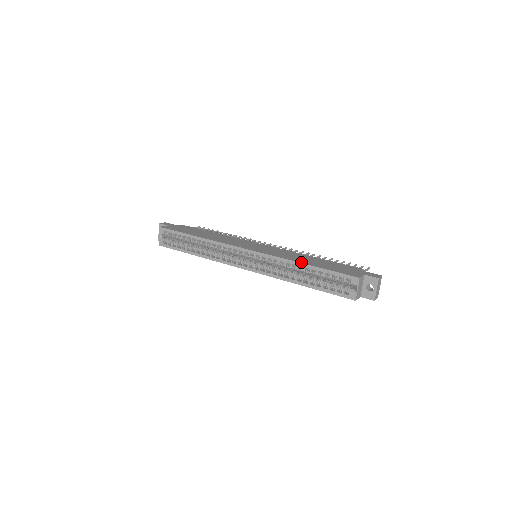
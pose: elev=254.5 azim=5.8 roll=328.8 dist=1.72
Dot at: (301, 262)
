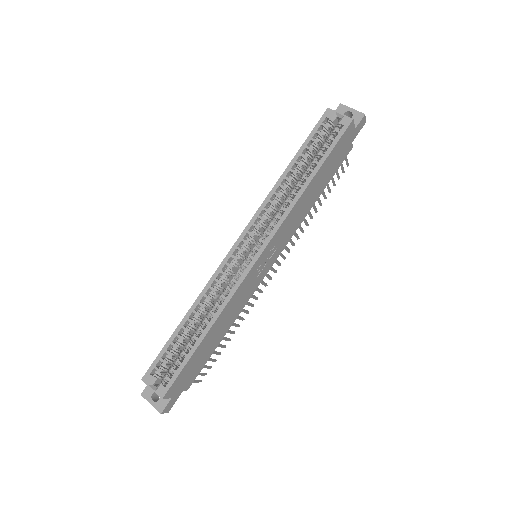
Dot at: (283, 174)
